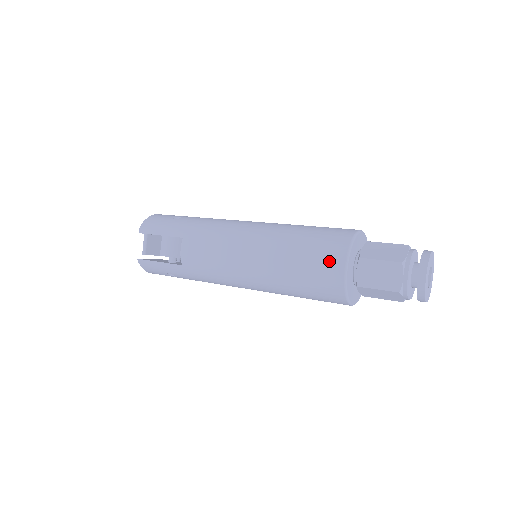
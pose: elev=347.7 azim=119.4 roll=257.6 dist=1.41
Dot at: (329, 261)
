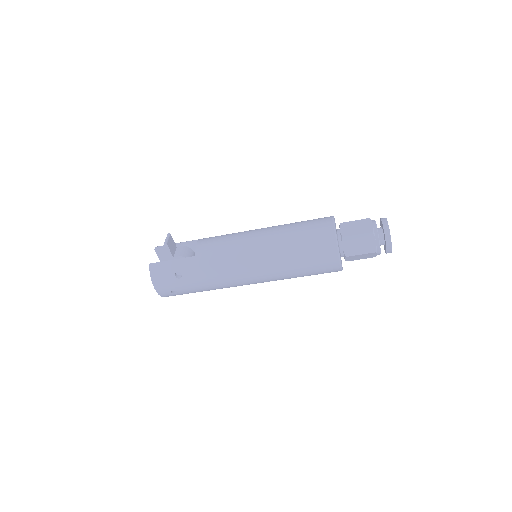
Dot at: (321, 221)
